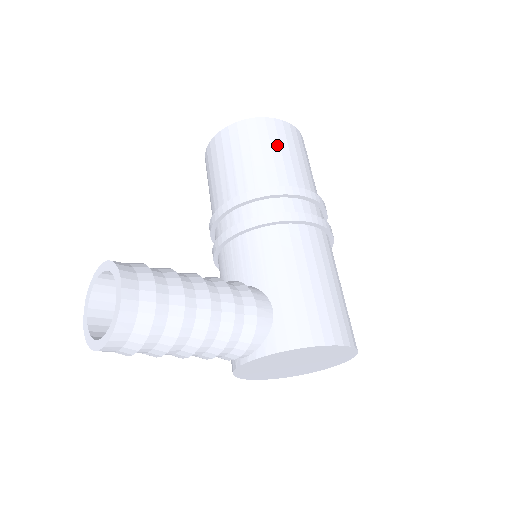
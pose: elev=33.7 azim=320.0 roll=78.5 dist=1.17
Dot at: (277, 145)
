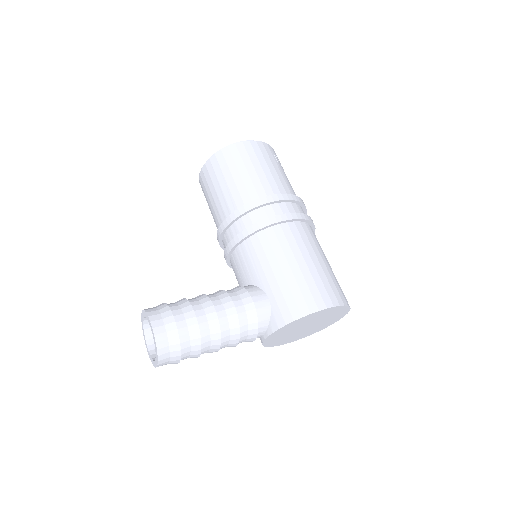
Dot at: (242, 166)
